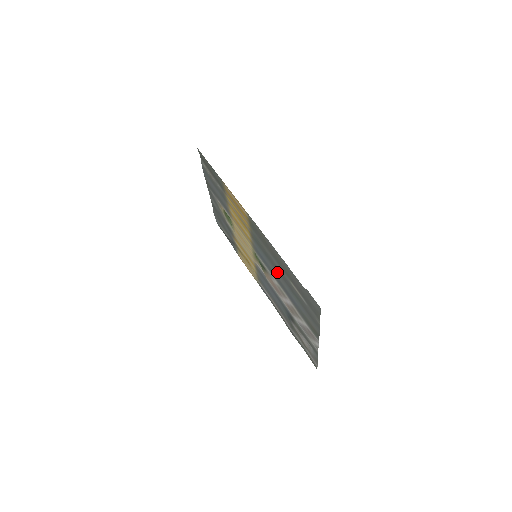
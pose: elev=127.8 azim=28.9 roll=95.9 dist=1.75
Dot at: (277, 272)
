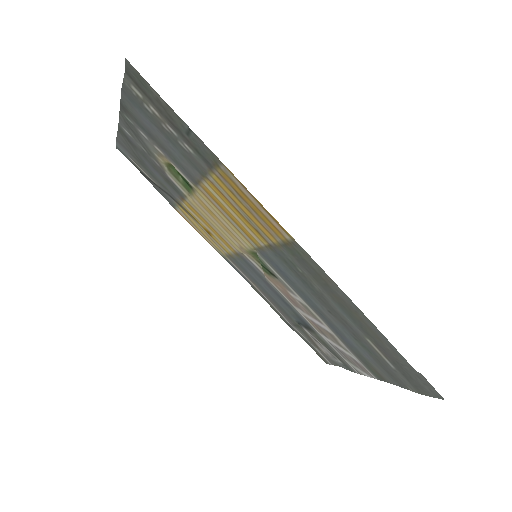
Dot at: (324, 307)
